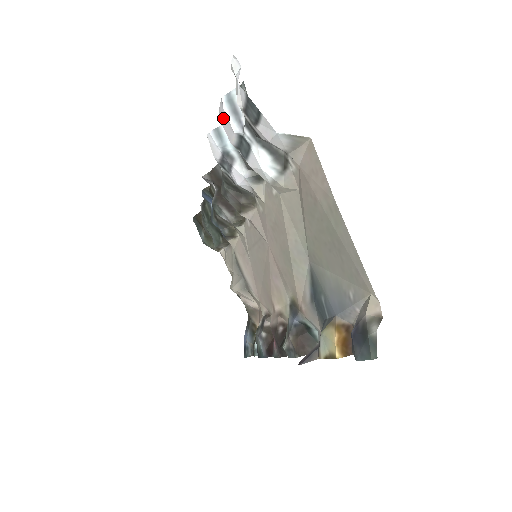
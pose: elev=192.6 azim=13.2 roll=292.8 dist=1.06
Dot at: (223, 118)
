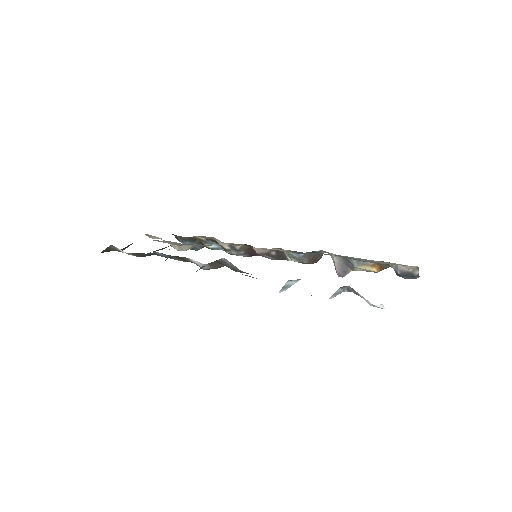
Dot at: occluded
